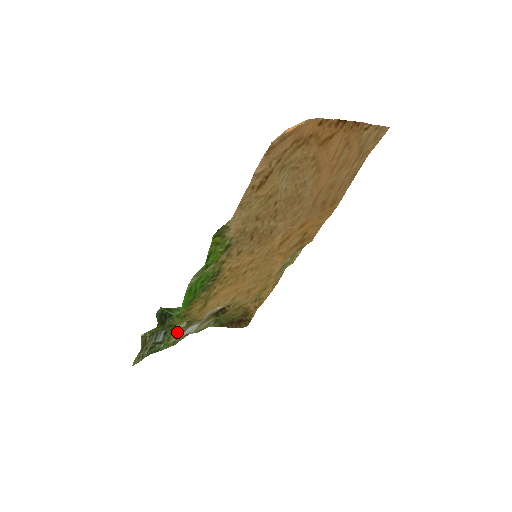
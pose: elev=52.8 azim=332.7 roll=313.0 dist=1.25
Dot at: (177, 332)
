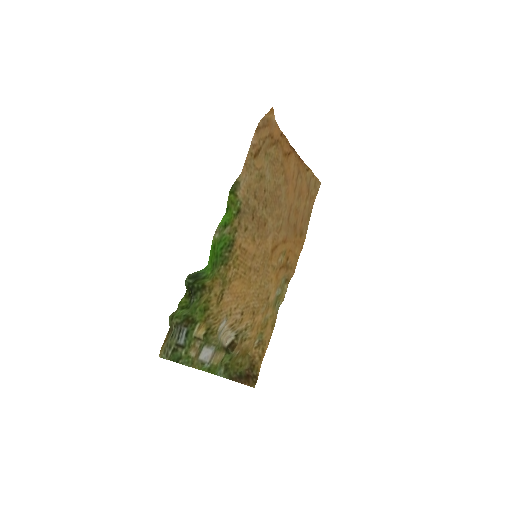
Dot at: (196, 341)
